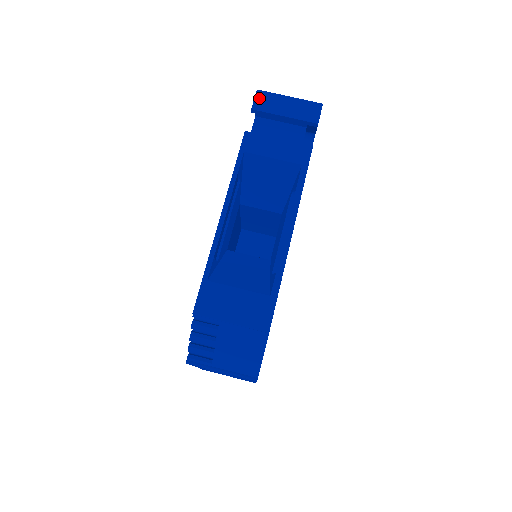
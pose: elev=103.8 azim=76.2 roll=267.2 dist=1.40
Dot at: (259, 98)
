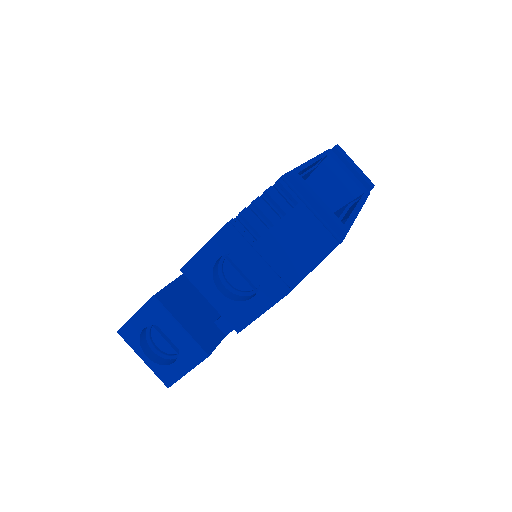
Dot at: (339, 147)
